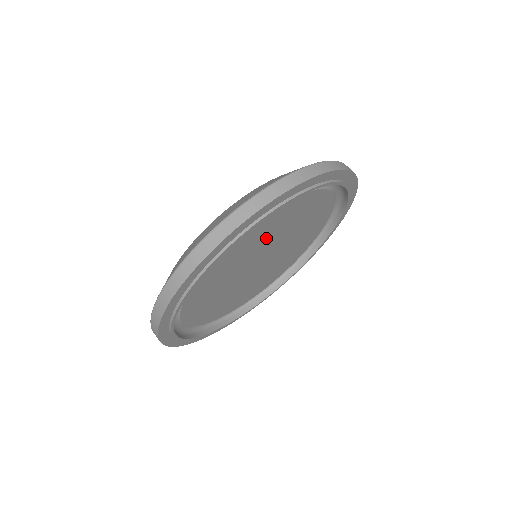
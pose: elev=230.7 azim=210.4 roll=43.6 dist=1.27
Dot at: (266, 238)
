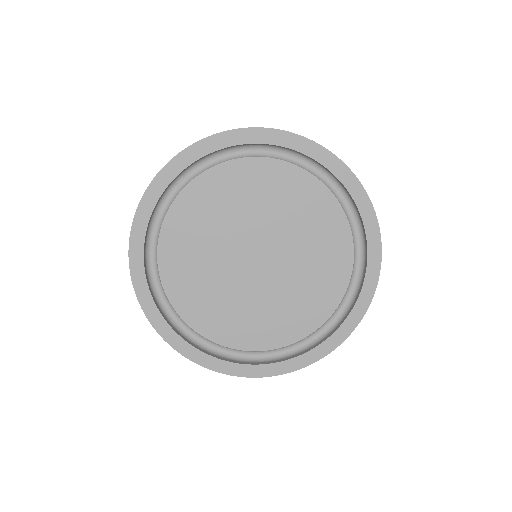
Dot at: (246, 208)
